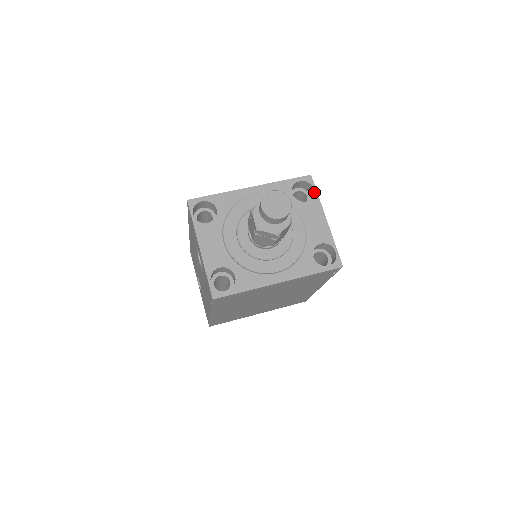
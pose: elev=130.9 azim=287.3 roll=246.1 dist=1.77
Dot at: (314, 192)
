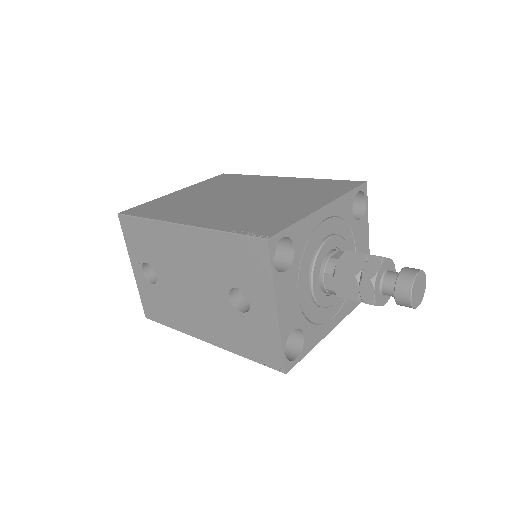
Dot at: (366, 206)
